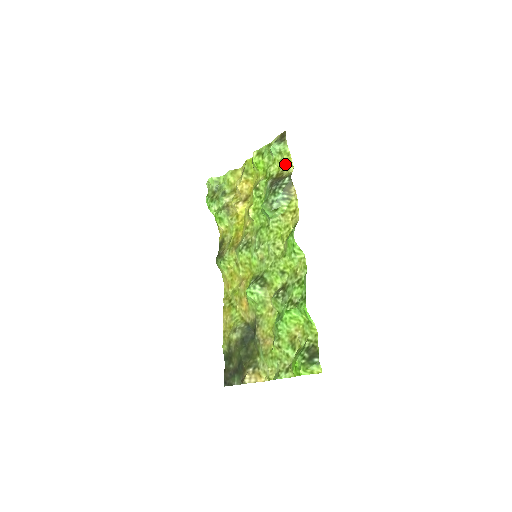
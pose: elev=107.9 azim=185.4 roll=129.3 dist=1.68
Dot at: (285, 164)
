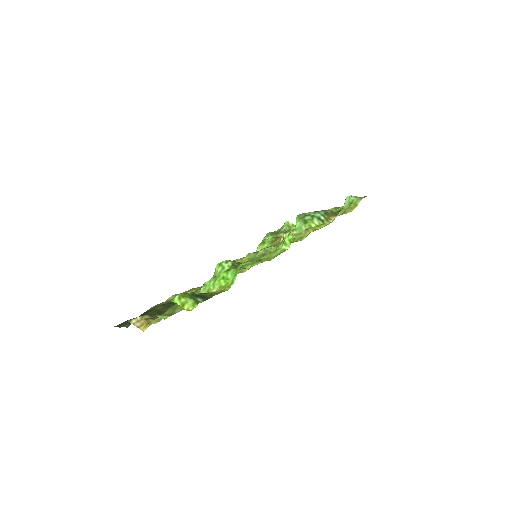
Dot at: (347, 210)
